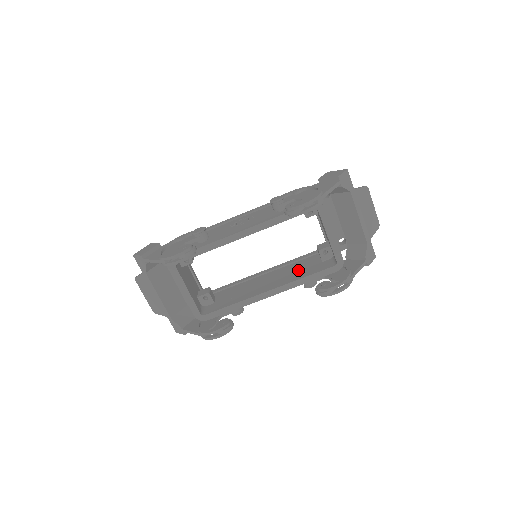
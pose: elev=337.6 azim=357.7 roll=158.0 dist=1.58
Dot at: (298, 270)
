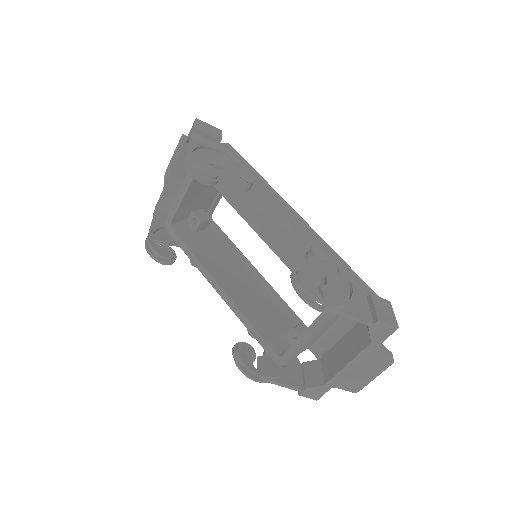
Dot at: (264, 311)
